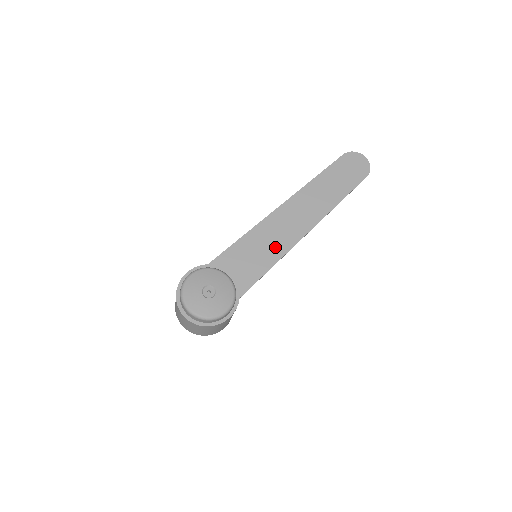
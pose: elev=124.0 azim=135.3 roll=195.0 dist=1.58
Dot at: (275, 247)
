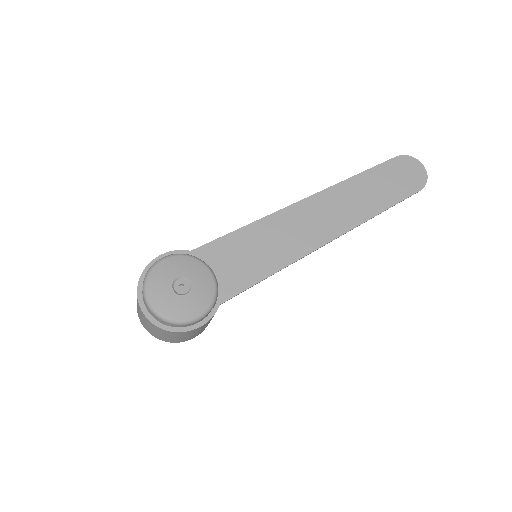
Dot at: (283, 250)
